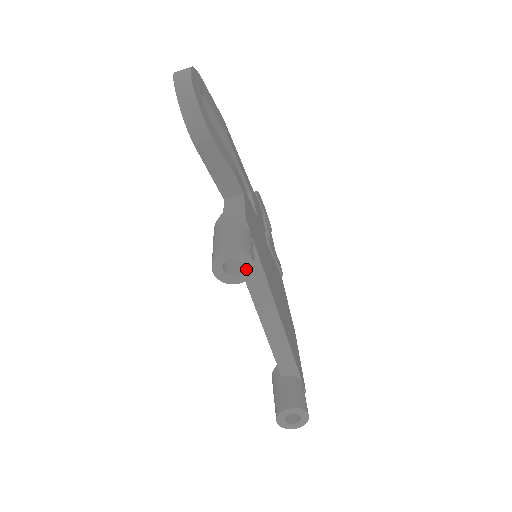
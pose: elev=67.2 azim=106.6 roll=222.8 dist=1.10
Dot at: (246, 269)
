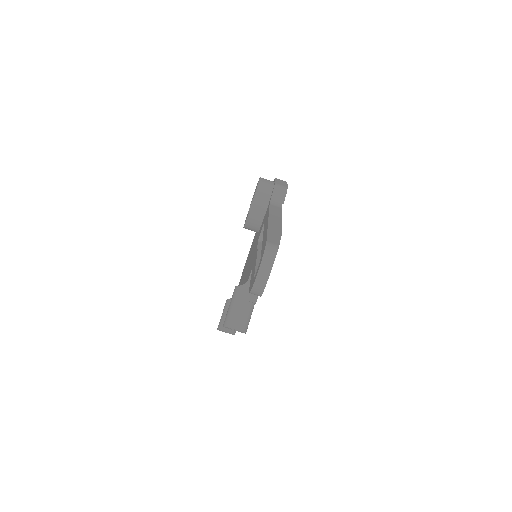
Dot at: occluded
